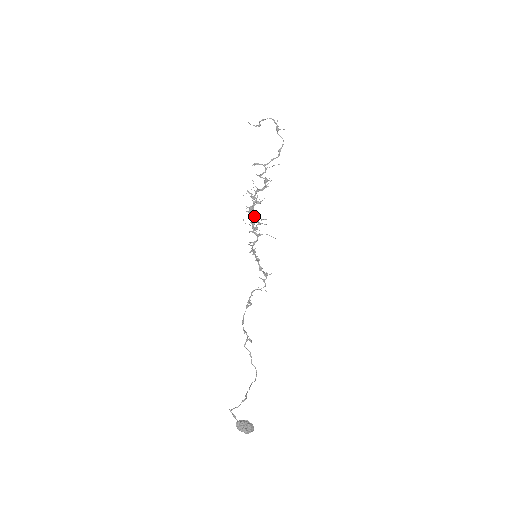
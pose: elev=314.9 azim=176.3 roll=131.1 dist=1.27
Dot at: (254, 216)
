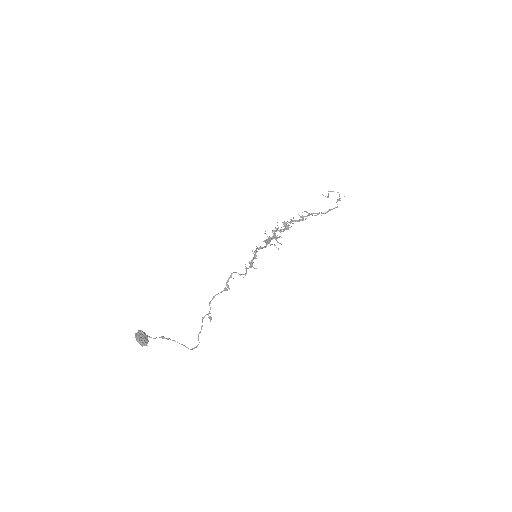
Dot at: (275, 233)
